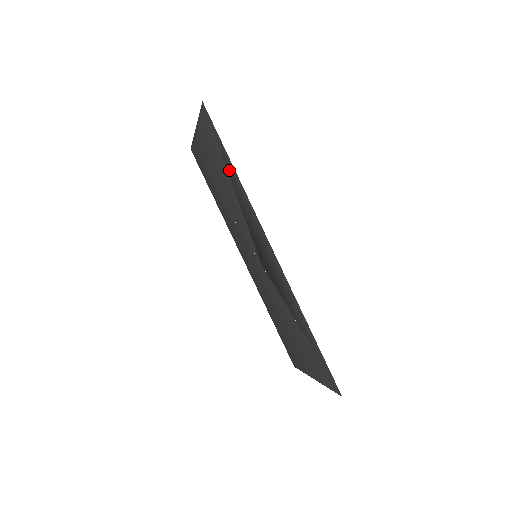
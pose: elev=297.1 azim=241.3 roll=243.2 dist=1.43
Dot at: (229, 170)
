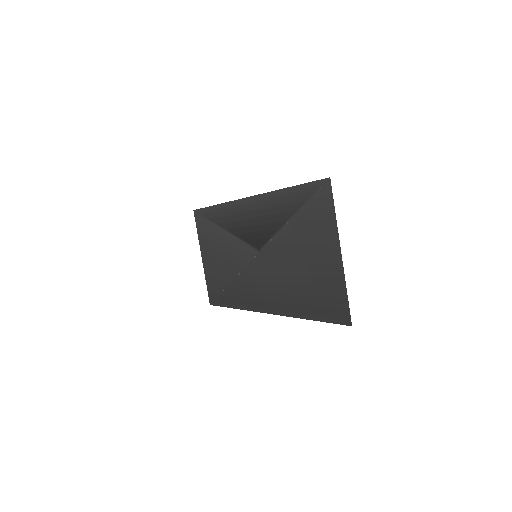
Dot at: (215, 219)
